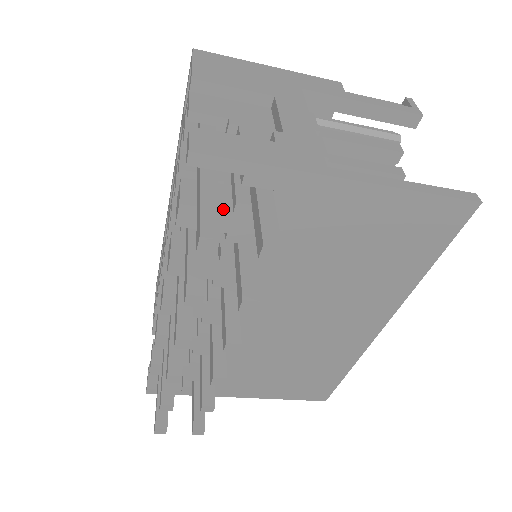
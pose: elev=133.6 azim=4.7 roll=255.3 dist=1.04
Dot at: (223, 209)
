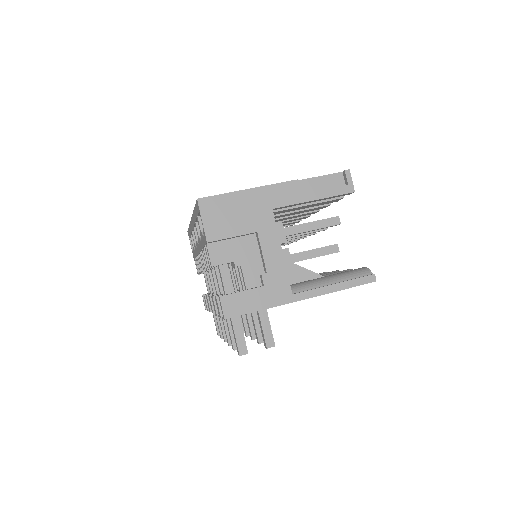
Dot at: occluded
